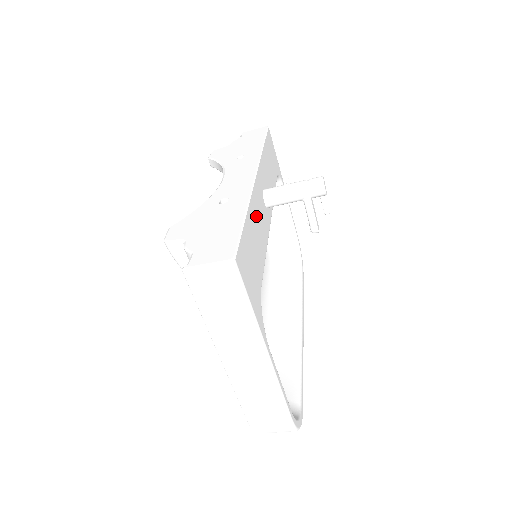
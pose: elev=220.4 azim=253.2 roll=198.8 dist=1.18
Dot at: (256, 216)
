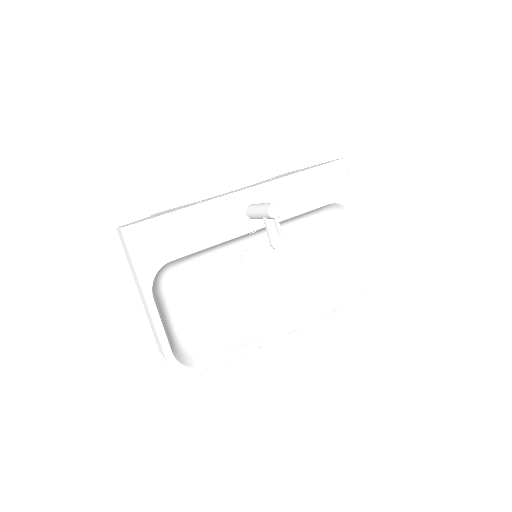
Dot at: (207, 217)
